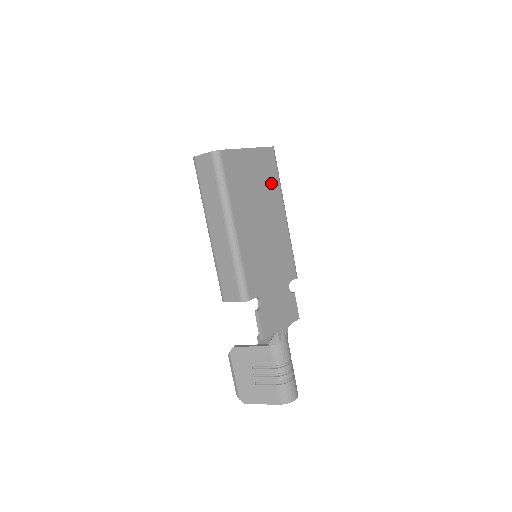
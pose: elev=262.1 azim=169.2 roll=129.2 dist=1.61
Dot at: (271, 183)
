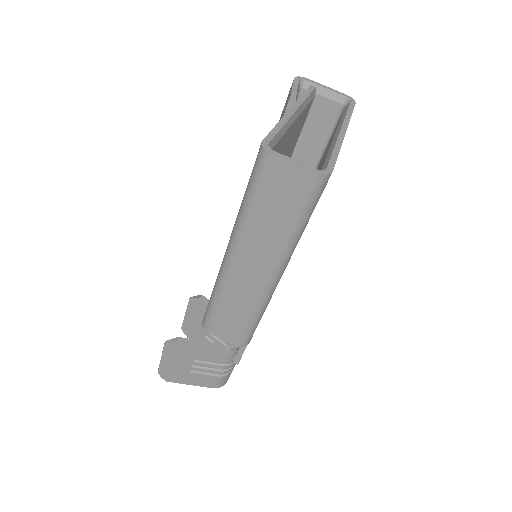
Dot at: occluded
